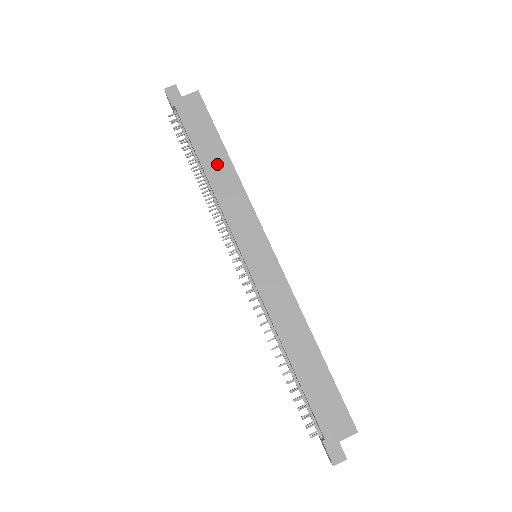
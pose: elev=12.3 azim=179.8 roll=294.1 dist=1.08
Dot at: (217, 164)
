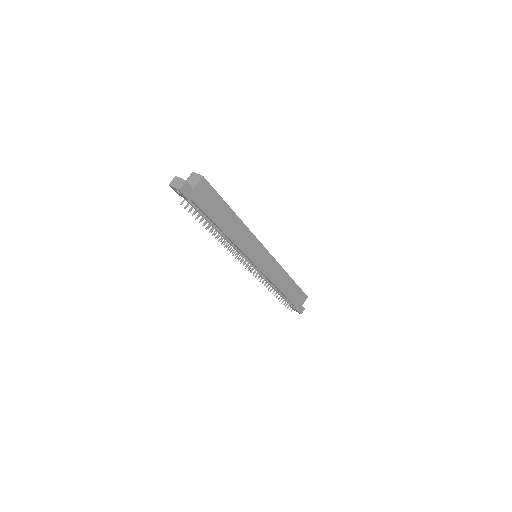
Dot at: (230, 223)
